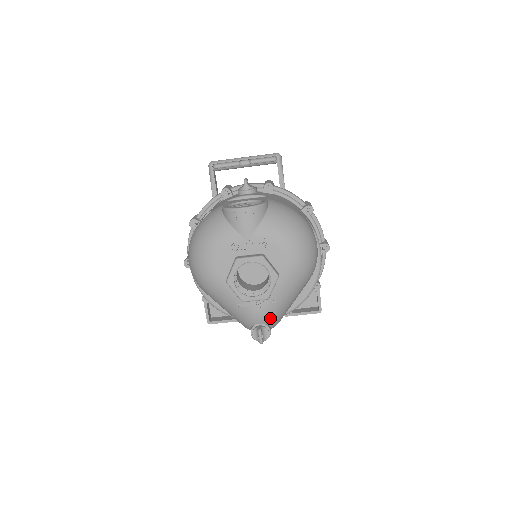
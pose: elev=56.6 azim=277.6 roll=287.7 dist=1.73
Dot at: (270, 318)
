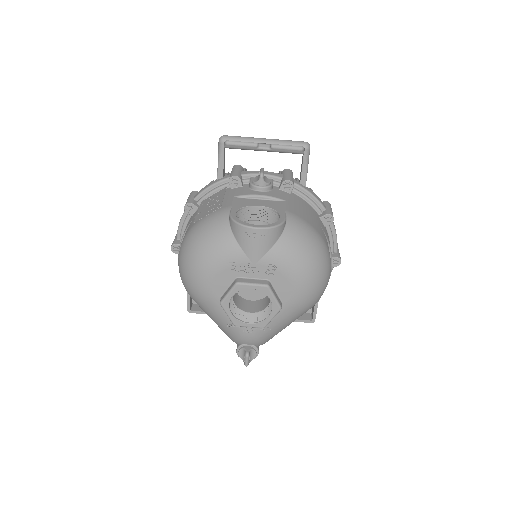
Dot at: (261, 341)
